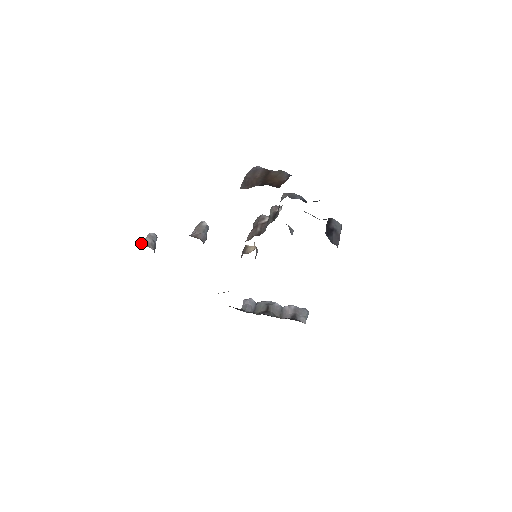
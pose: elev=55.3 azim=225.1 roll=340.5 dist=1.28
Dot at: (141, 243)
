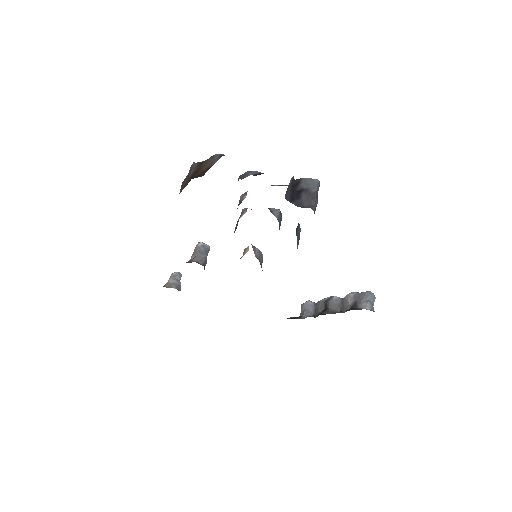
Dot at: (164, 286)
